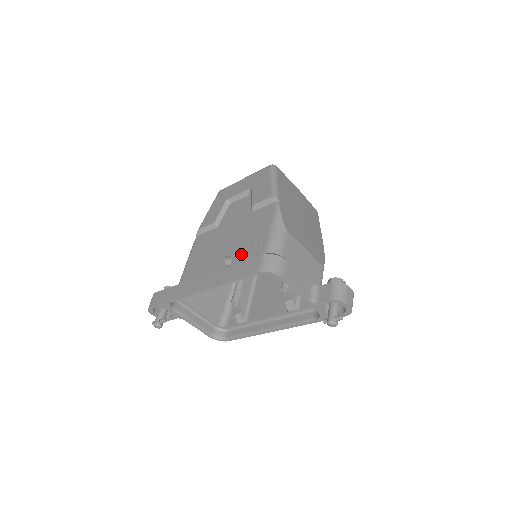
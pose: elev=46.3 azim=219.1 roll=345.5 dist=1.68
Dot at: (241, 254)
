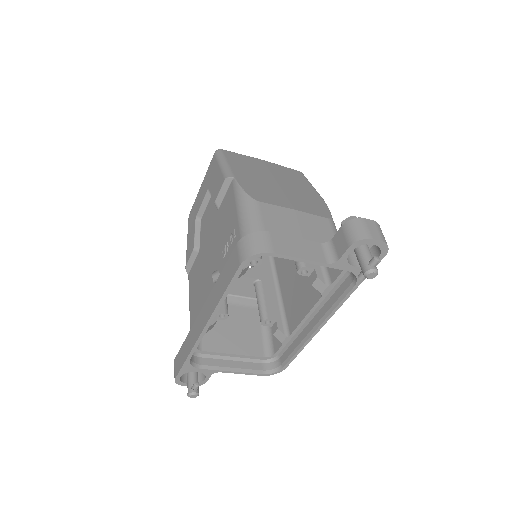
Dot at: (224, 259)
